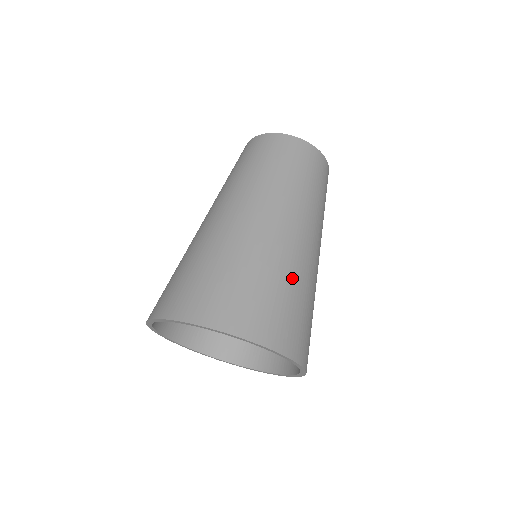
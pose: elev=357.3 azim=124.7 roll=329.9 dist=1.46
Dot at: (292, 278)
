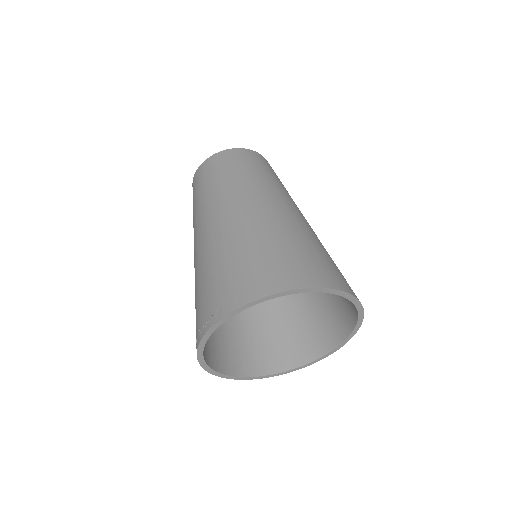
Dot at: occluded
